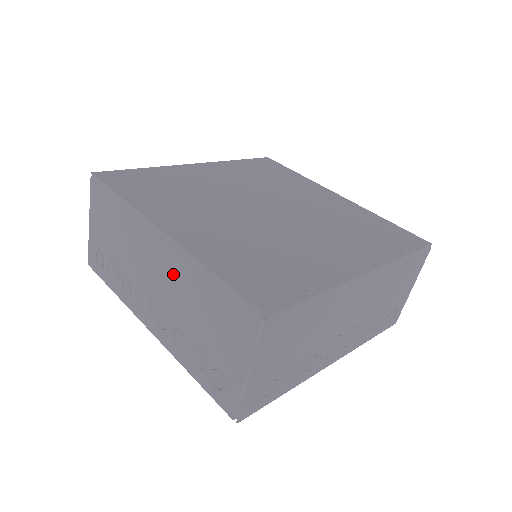
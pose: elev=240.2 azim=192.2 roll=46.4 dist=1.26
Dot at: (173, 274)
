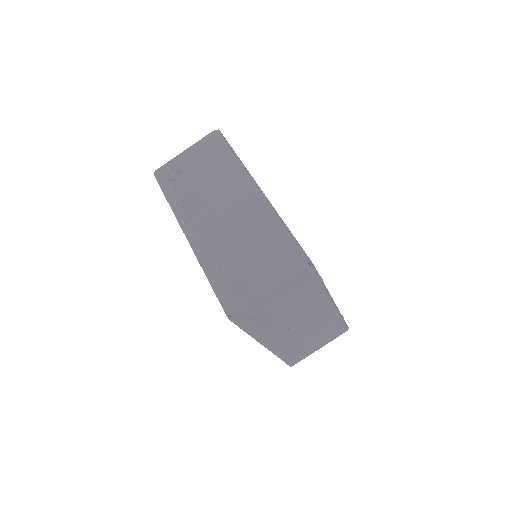
Dot at: (248, 213)
